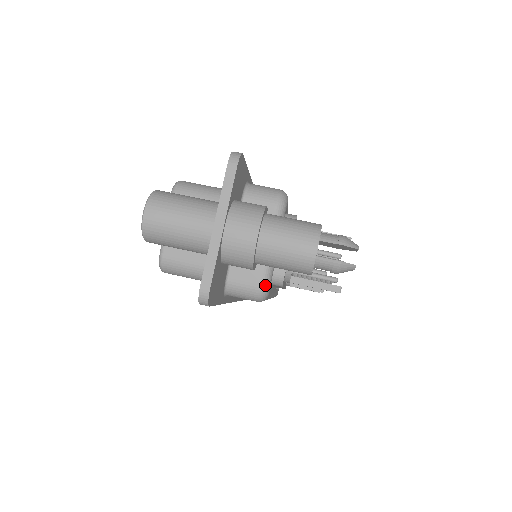
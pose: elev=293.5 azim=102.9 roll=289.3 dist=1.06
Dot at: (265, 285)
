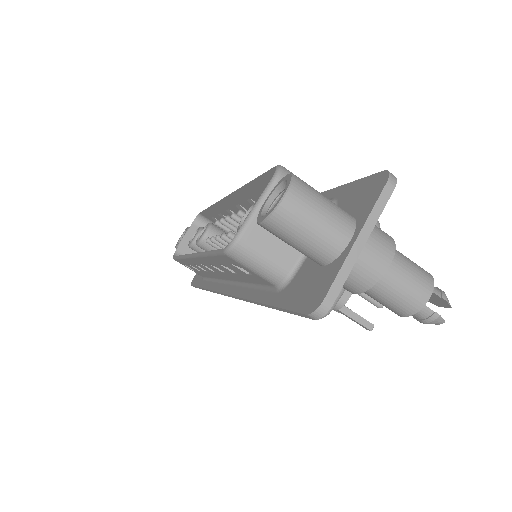
Dot at: (333, 306)
